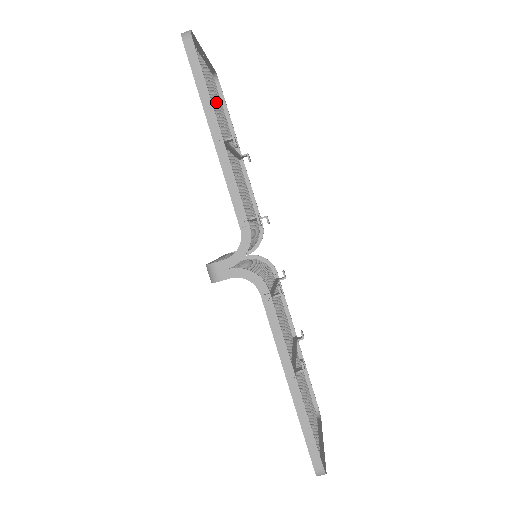
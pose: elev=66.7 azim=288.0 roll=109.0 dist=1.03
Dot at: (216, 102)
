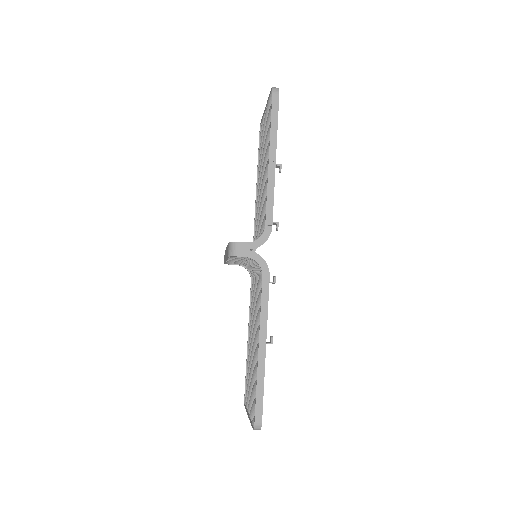
Dot at: occluded
